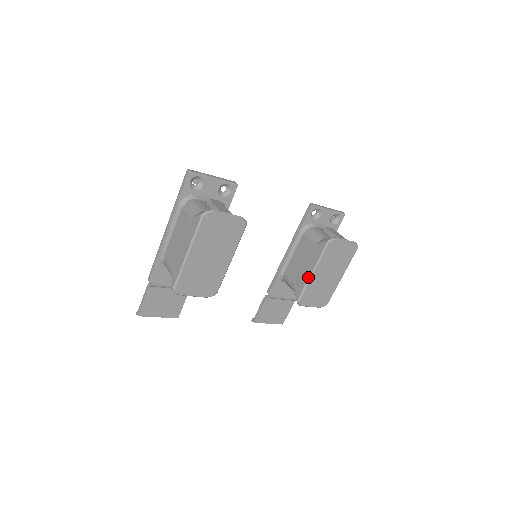
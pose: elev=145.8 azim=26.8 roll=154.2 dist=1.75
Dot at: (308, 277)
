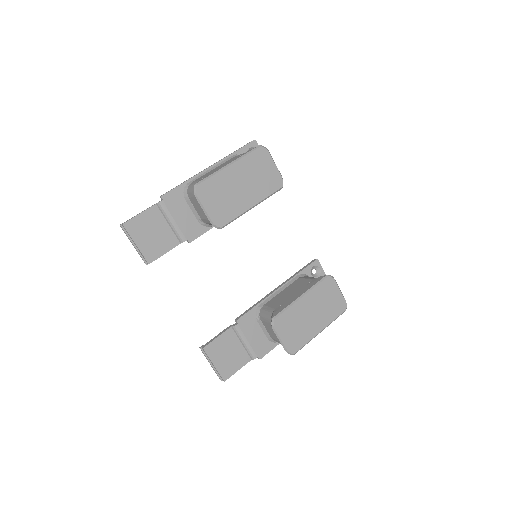
Dot at: (295, 299)
